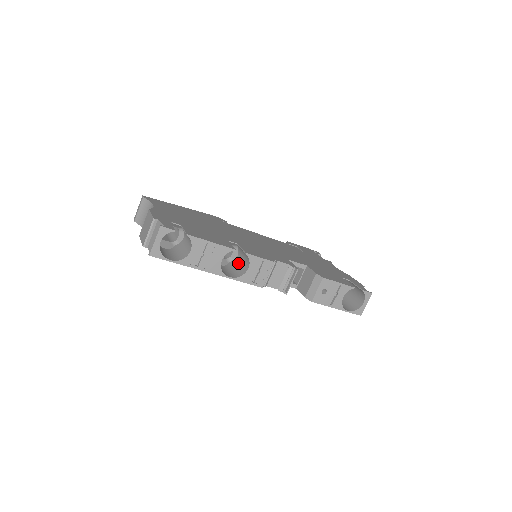
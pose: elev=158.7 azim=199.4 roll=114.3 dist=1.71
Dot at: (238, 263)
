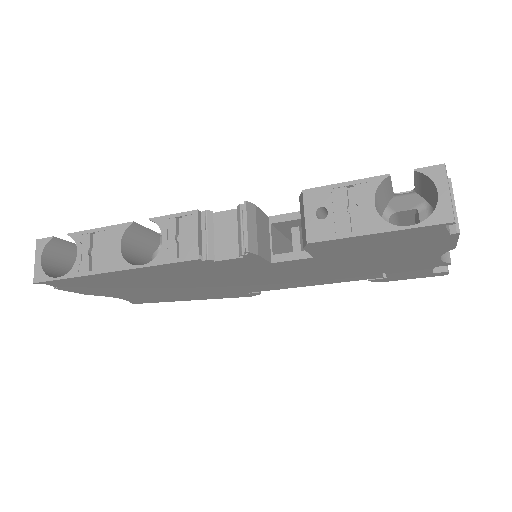
Dot at: occluded
